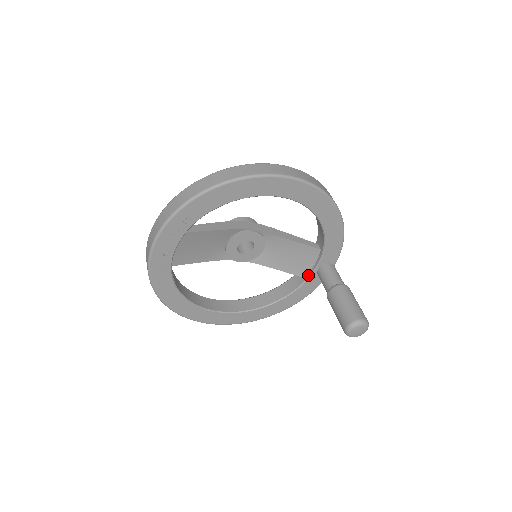
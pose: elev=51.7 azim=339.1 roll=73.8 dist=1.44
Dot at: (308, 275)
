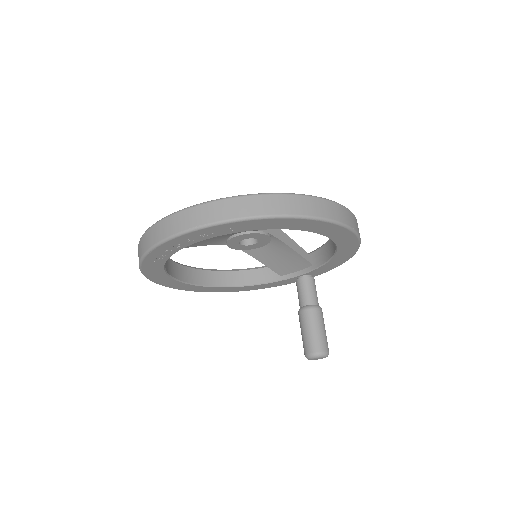
Dot at: (286, 276)
